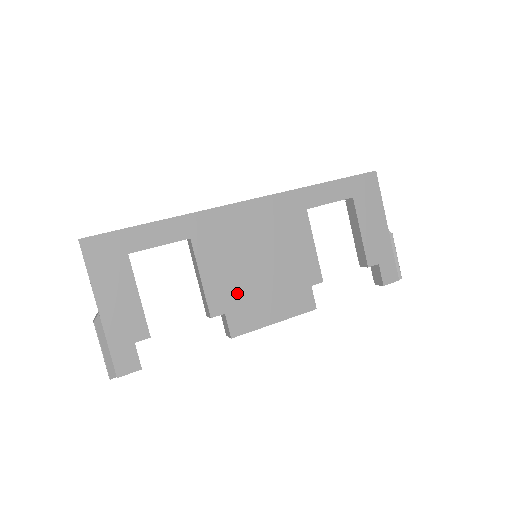
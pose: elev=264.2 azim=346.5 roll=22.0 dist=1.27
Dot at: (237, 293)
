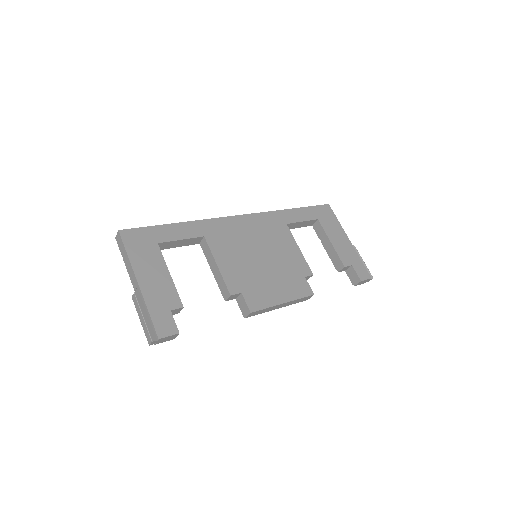
Dot at: (248, 278)
